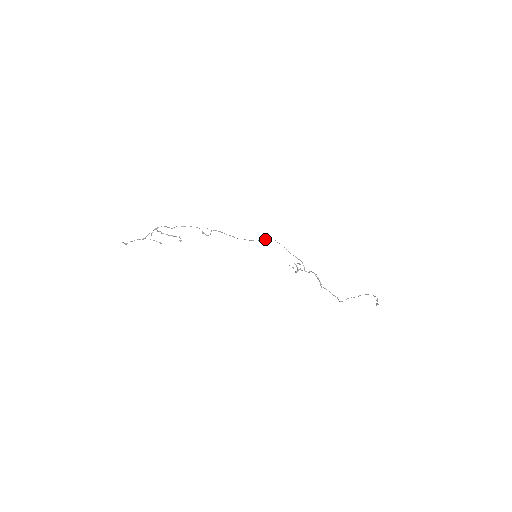
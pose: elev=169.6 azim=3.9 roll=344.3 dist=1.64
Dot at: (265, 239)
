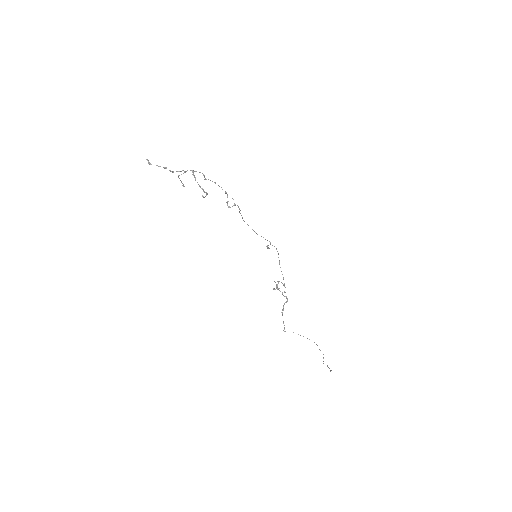
Dot at: (269, 241)
